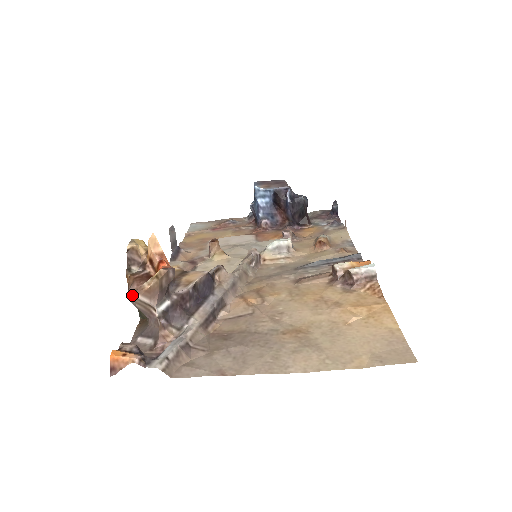
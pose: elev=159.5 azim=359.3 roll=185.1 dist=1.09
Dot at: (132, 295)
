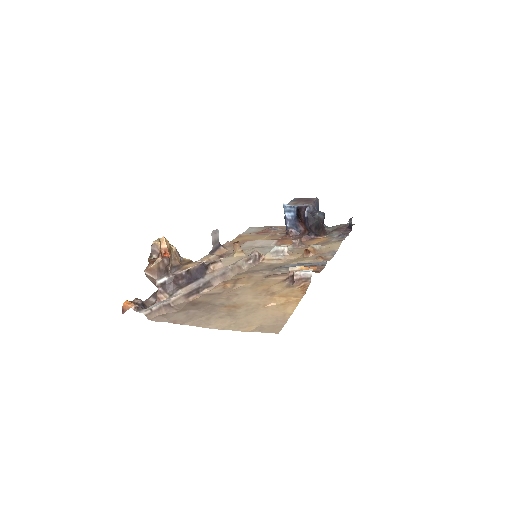
Dot at: occluded
